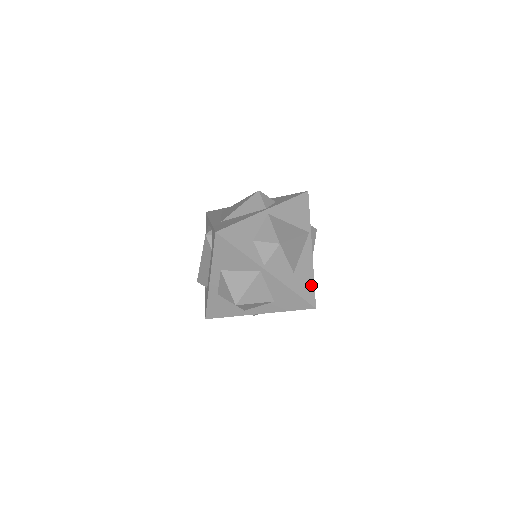
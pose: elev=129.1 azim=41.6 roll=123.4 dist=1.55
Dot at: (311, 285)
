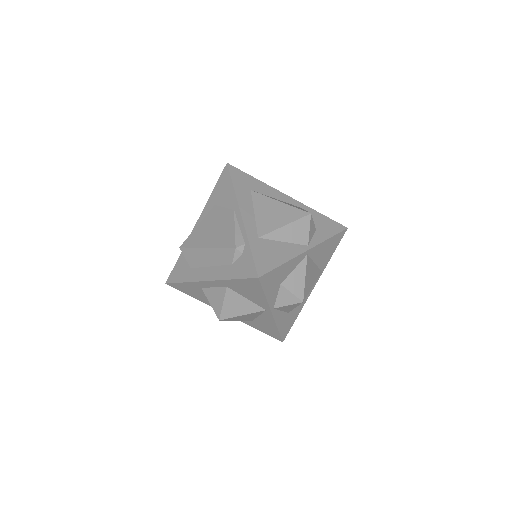
Dot at: (292, 322)
